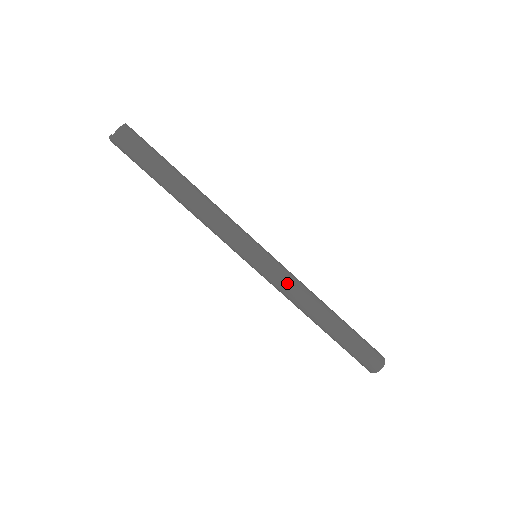
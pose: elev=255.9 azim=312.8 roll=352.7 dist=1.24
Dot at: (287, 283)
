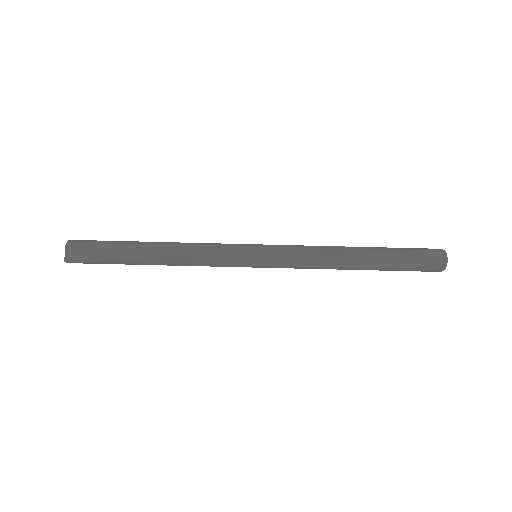
Dot at: (299, 252)
